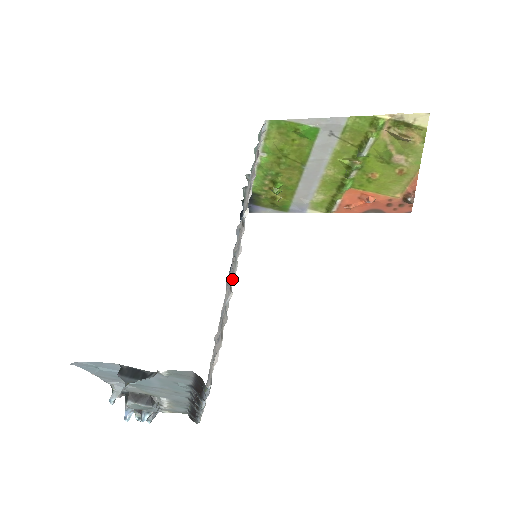
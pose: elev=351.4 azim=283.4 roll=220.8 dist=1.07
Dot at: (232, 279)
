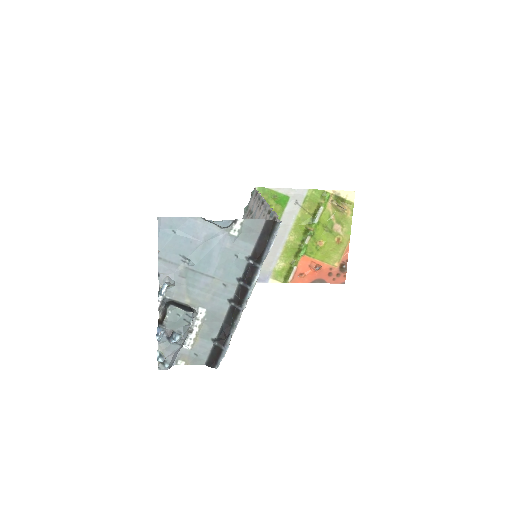
Dot at: (266, 214)
